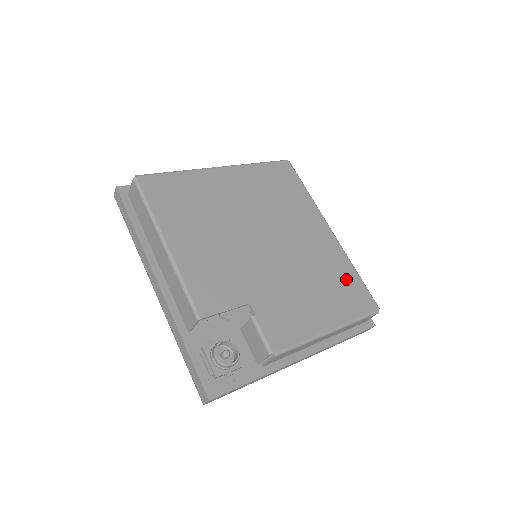
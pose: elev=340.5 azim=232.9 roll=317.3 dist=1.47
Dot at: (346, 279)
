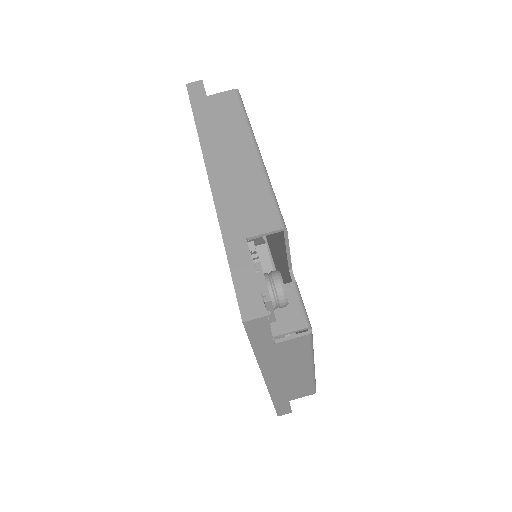
Dot at: occluded
